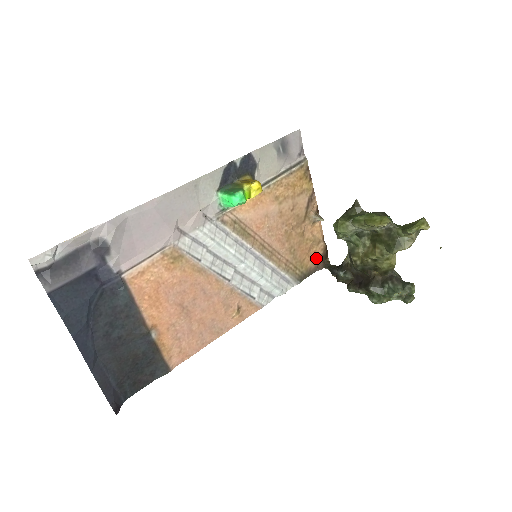
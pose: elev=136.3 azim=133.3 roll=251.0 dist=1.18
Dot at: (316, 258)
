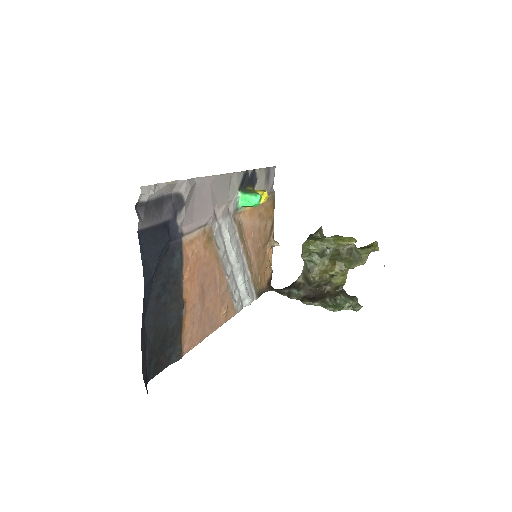
Dot at: (266, 280)
